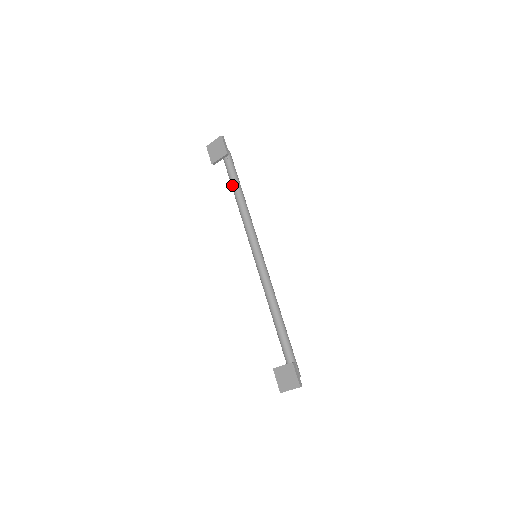
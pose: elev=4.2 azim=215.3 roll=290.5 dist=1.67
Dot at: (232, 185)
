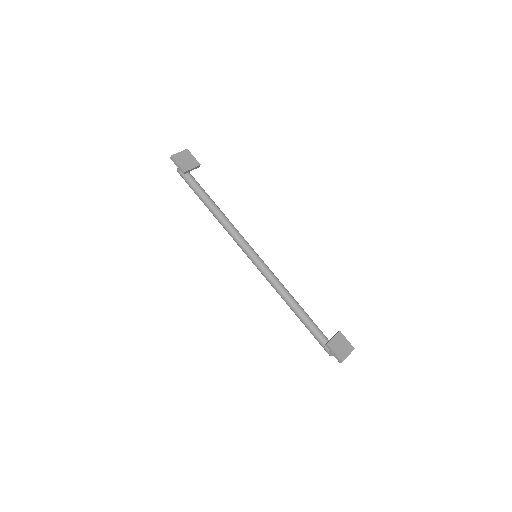
Dot at: (205, 196)
